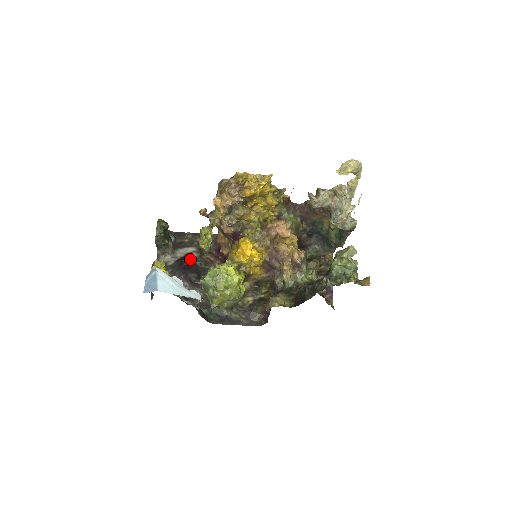
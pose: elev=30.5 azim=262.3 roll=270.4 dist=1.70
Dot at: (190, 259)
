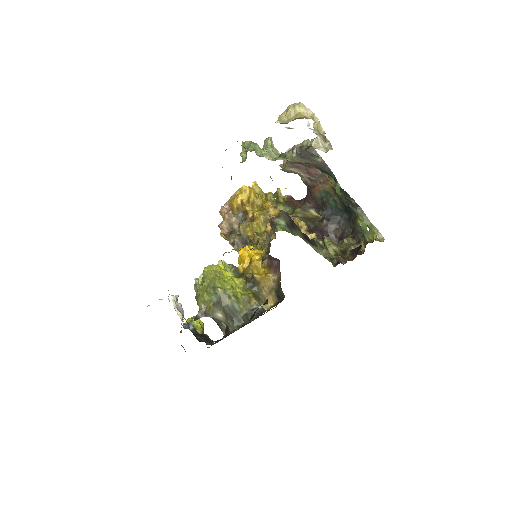
Dot at: occluded
